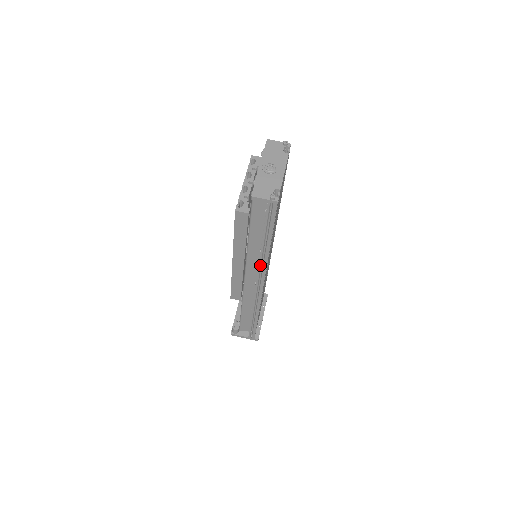
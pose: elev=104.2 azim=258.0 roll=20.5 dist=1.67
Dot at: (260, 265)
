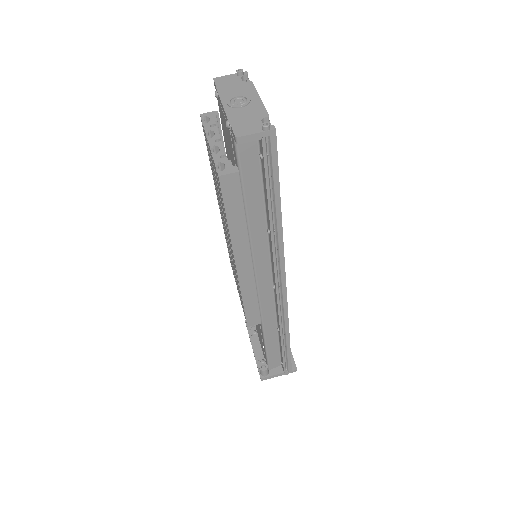
Dot at: (274, 253)
